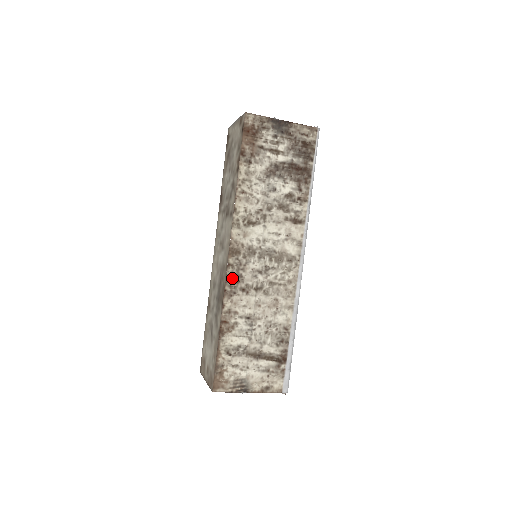
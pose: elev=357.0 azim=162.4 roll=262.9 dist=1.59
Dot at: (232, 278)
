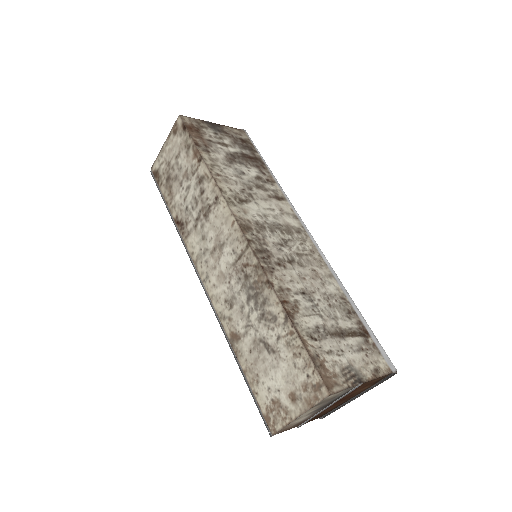
Dot at: (260, 254)
